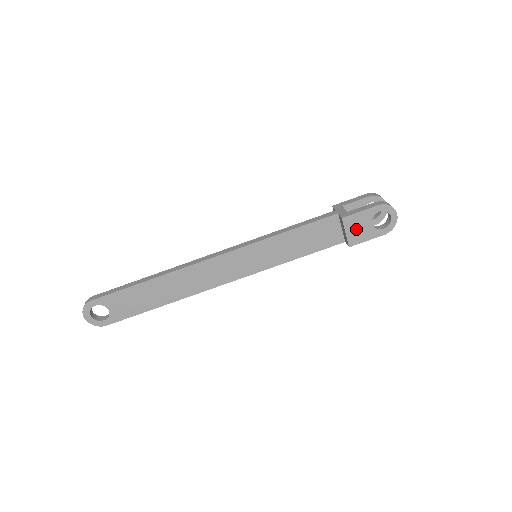
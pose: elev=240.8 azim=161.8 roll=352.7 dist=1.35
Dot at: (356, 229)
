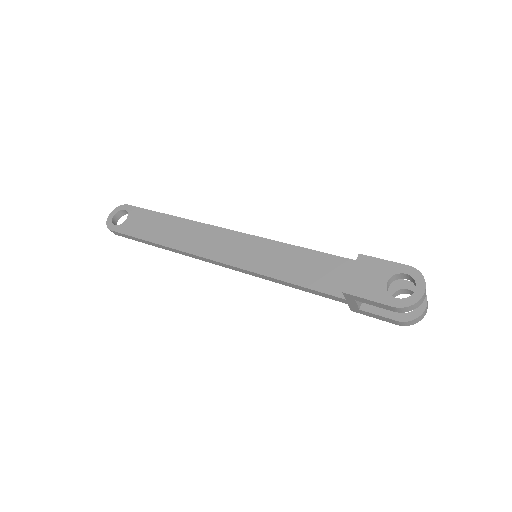
Dot at: (365, 276)
